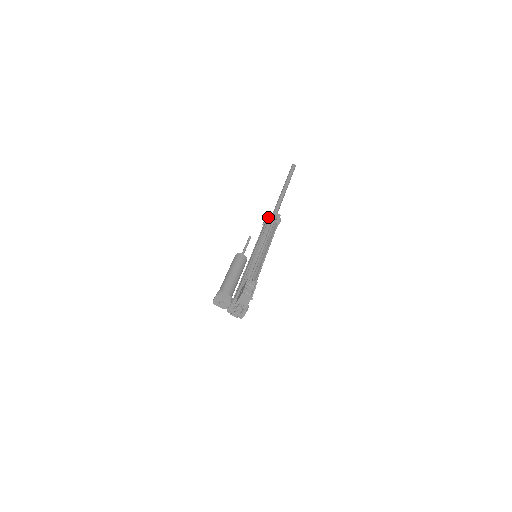
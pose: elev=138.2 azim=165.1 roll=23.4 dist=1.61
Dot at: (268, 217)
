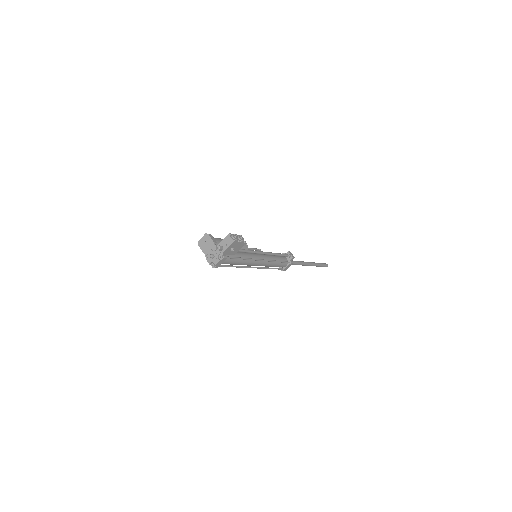
Dot at: occluded
